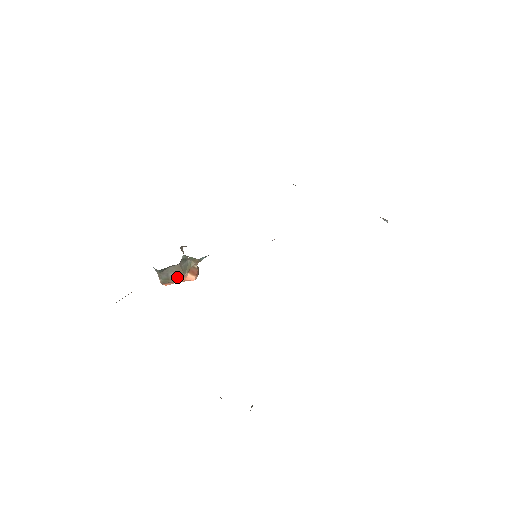
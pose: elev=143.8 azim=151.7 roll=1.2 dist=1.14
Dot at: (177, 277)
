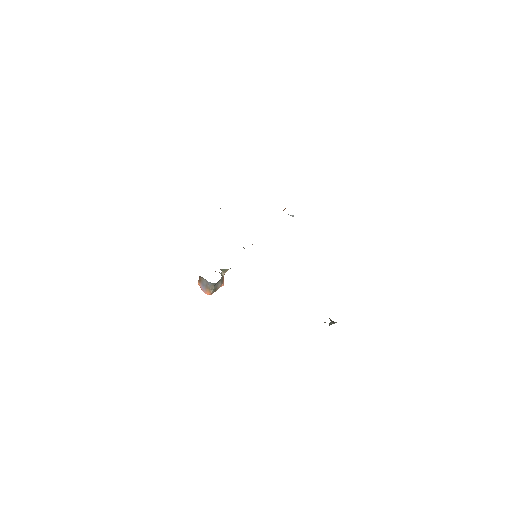
Dot at: (220, 285)
